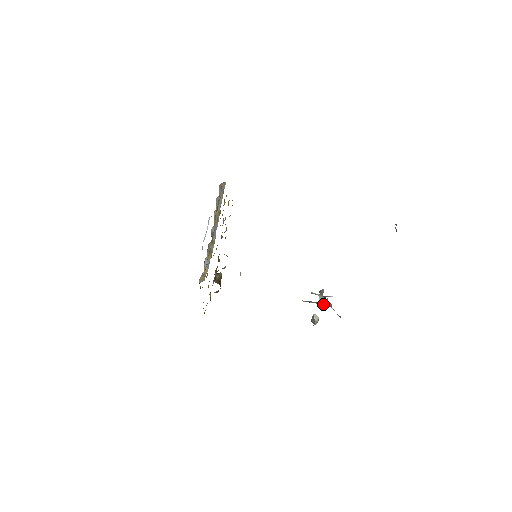
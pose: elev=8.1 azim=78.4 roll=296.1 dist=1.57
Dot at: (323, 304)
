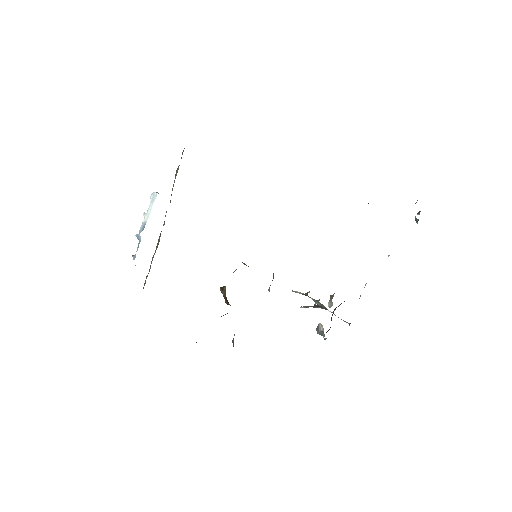
Dot at: (319, 307)
